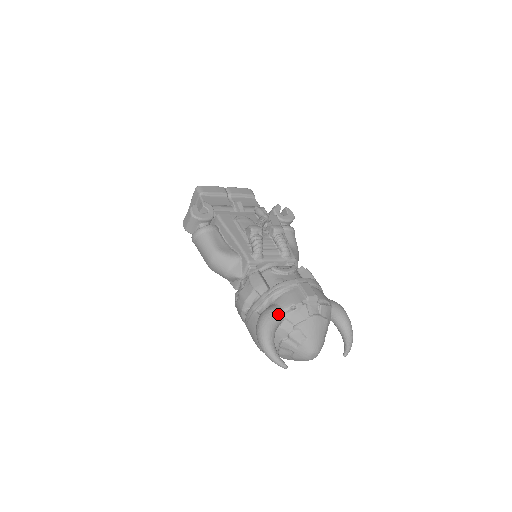
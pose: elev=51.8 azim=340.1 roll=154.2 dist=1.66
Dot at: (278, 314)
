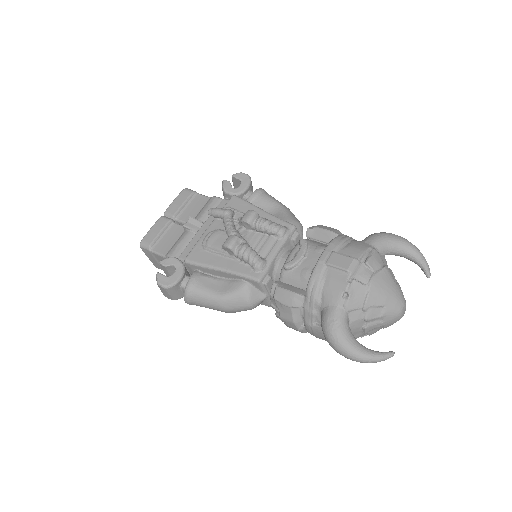
Dot at: (338, 316)
